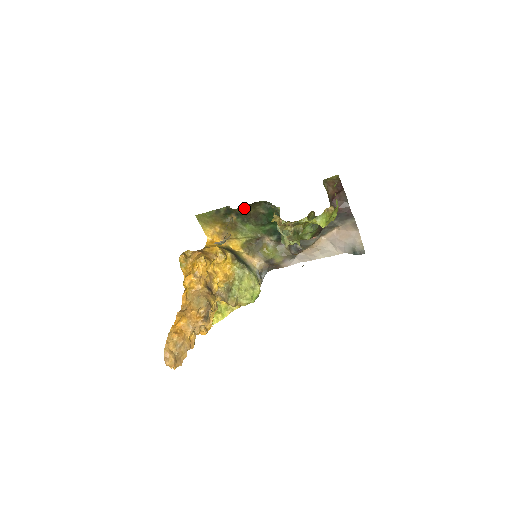
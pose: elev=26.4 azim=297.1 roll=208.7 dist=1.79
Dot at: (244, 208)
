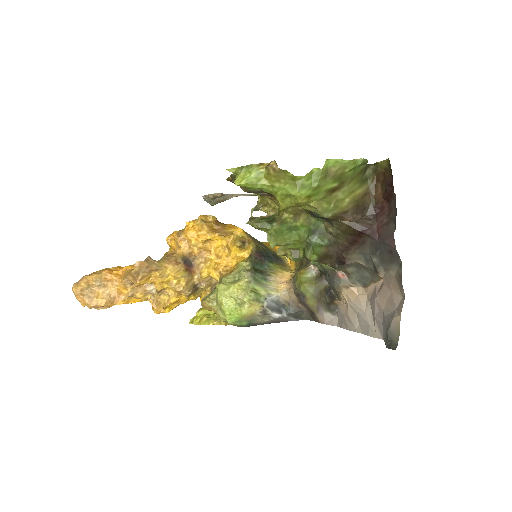
Dot at: occluded
